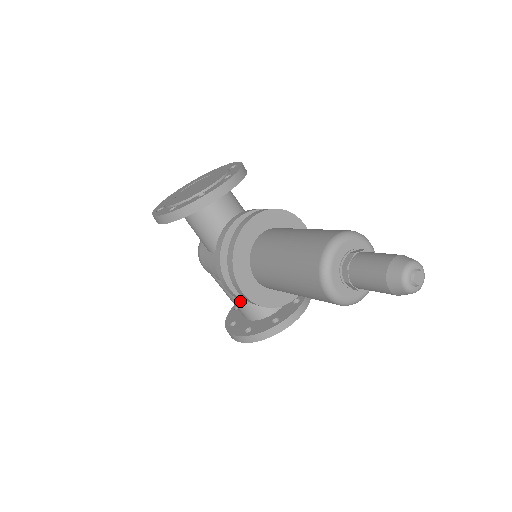
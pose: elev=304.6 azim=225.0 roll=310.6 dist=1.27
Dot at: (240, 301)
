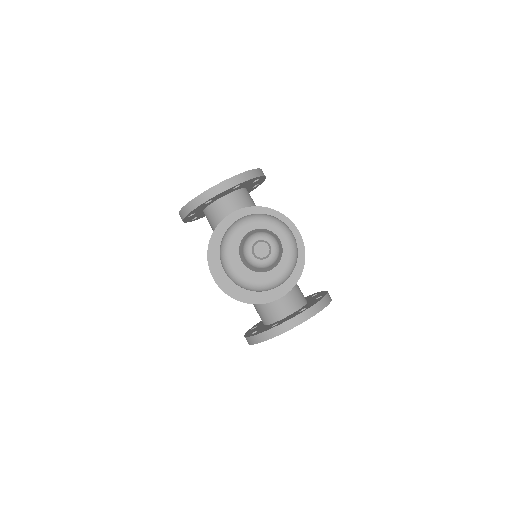
Dot at: (255, 304)
